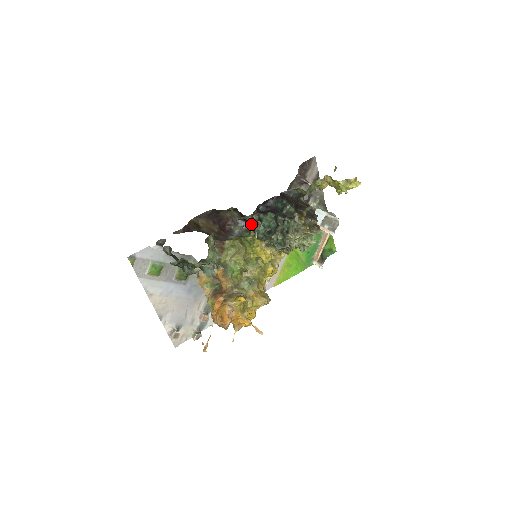
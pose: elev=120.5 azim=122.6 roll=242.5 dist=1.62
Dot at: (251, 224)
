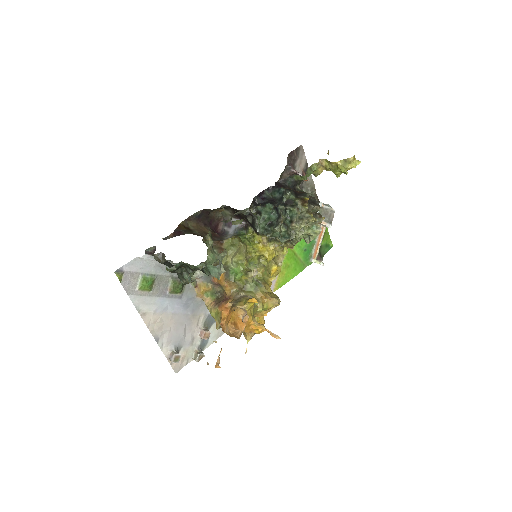
Dot at: (249, 219)
